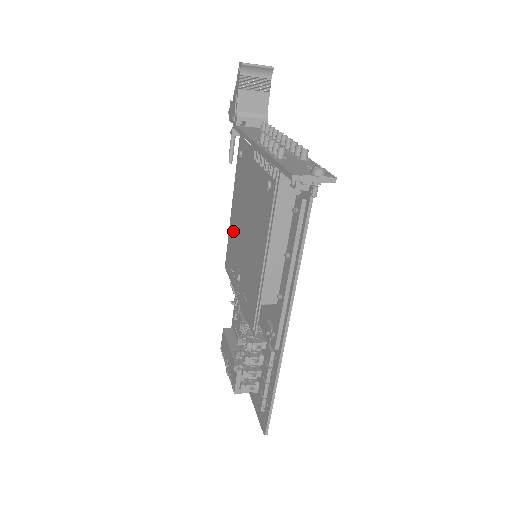
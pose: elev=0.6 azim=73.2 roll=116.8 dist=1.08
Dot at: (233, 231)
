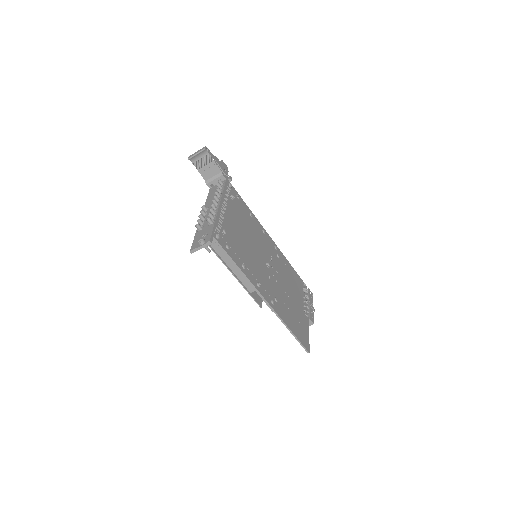
Dot at: occluded
